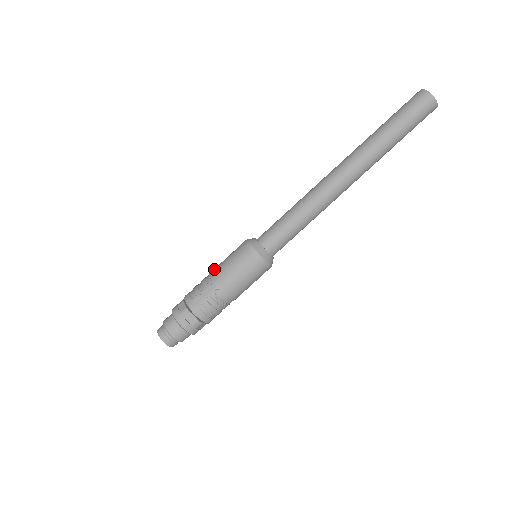
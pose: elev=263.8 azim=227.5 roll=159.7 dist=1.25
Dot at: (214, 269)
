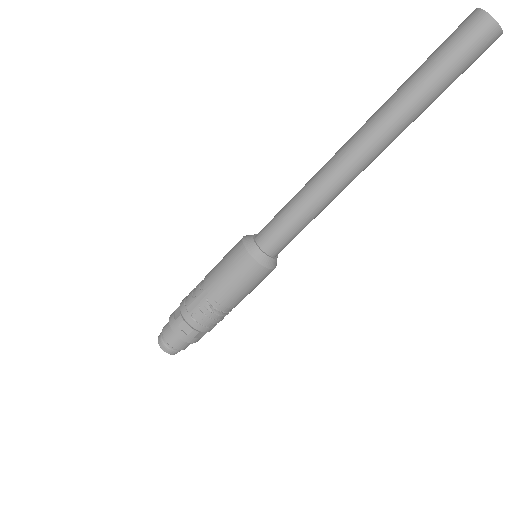
Dot at: occluded
